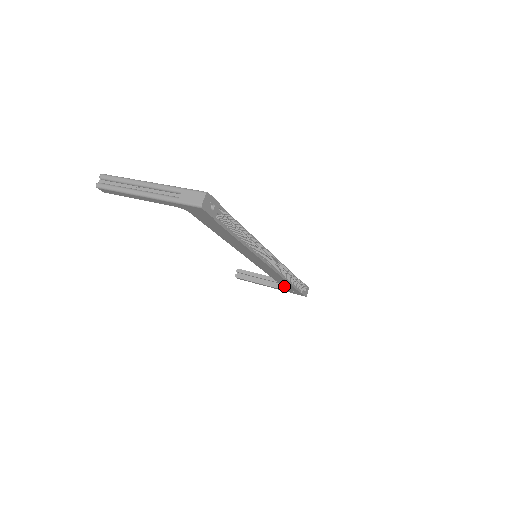
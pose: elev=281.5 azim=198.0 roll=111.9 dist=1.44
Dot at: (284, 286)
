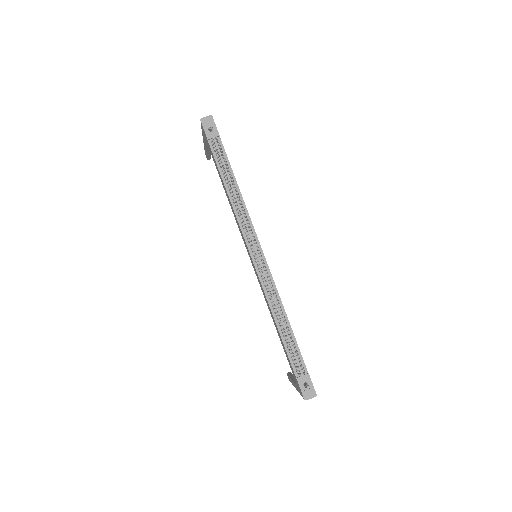
Dot at: (287, 358)
